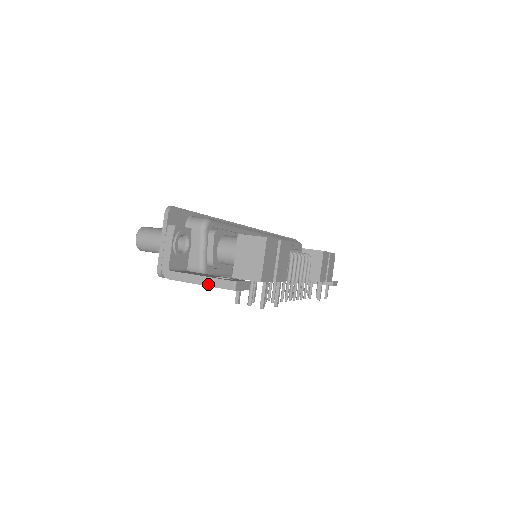
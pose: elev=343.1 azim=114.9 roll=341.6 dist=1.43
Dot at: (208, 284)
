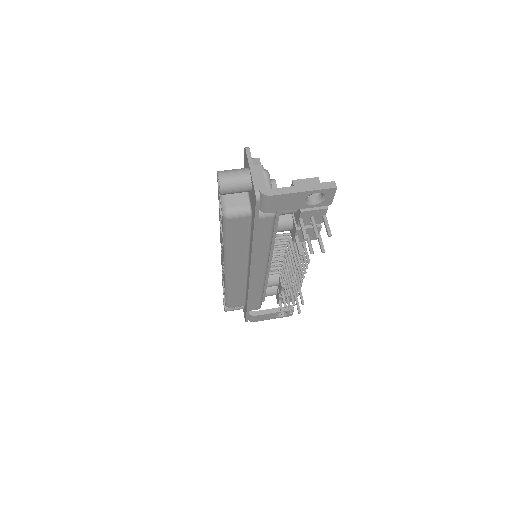
Dot at: (311, 189)
